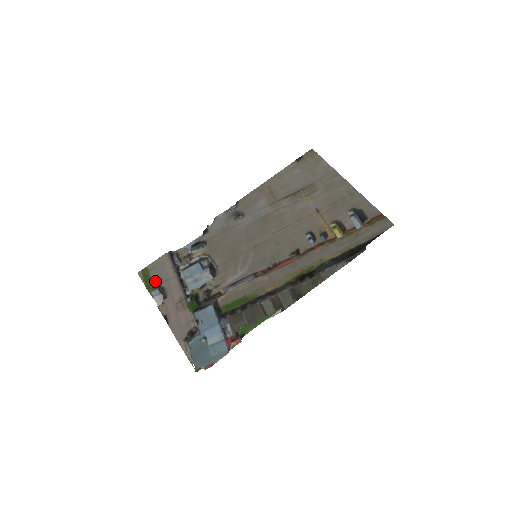
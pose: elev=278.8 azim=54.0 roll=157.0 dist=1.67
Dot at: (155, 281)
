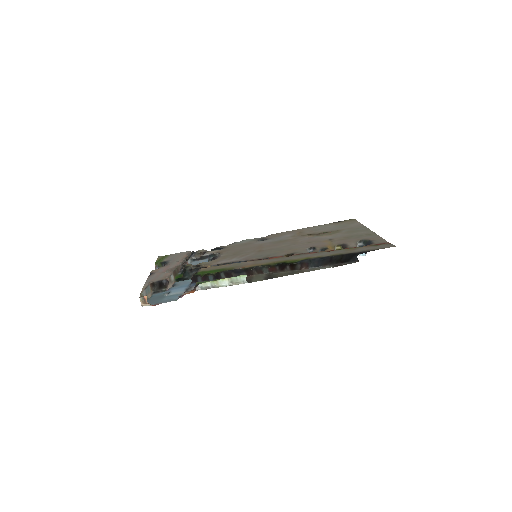
Dot at: (166, 260)
